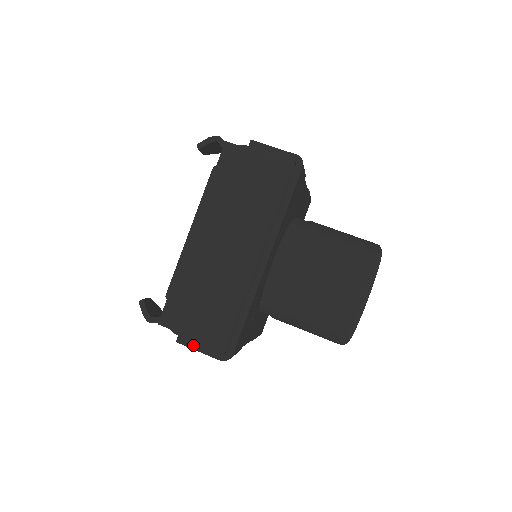
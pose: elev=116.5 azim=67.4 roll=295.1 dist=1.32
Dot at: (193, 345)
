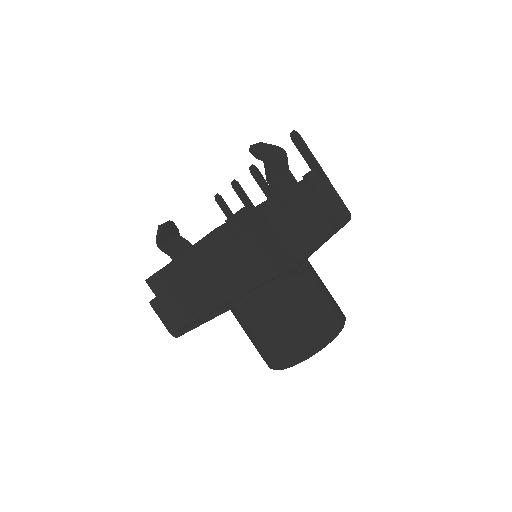
Dot at: (158, 313)
